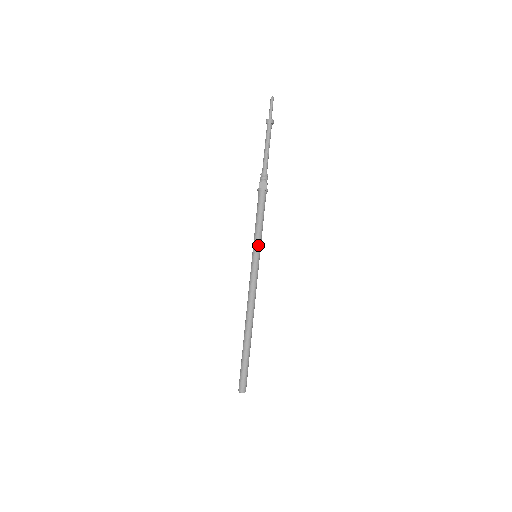
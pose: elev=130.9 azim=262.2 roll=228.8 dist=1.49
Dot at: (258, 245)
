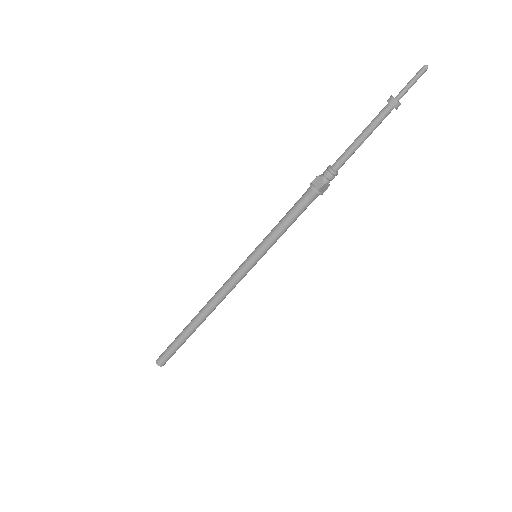
Dot at: (263, 246)
